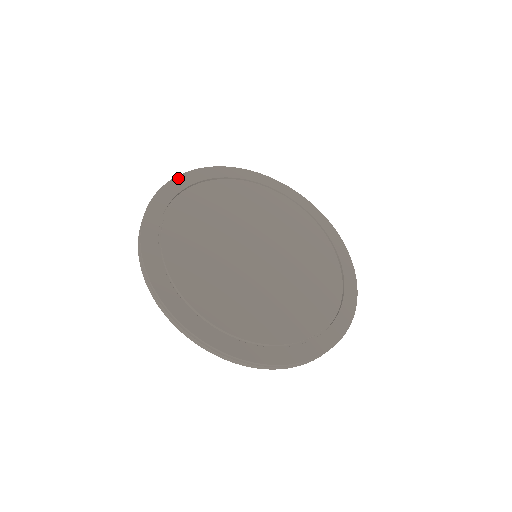
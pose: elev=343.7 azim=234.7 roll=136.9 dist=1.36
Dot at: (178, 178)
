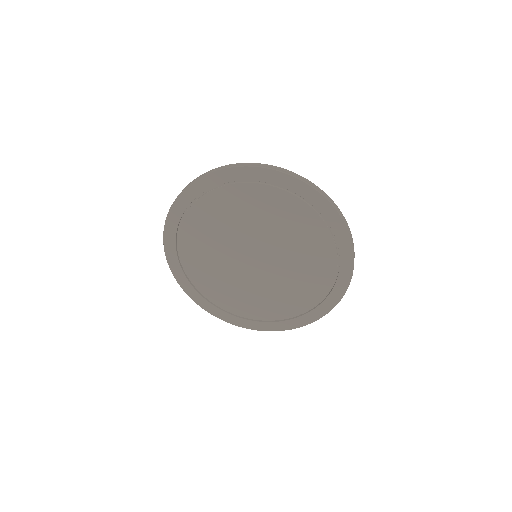
Dot at: (217, 173)
